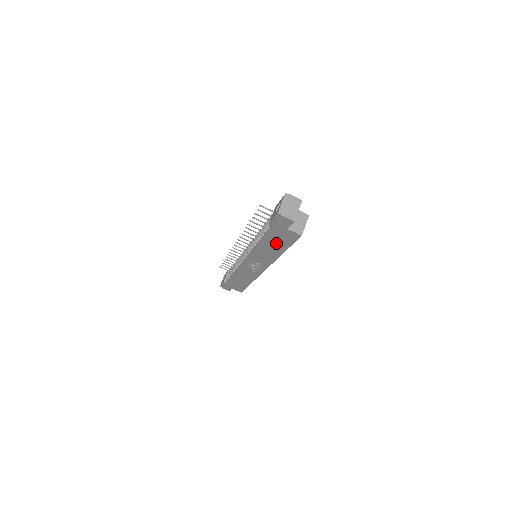
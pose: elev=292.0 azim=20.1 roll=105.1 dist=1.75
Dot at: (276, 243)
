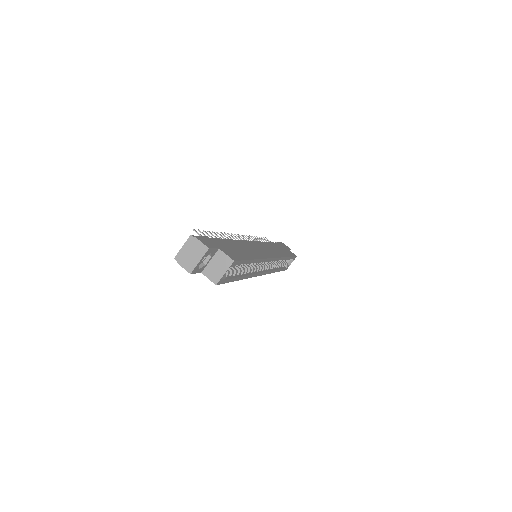
Dot at: occluded
